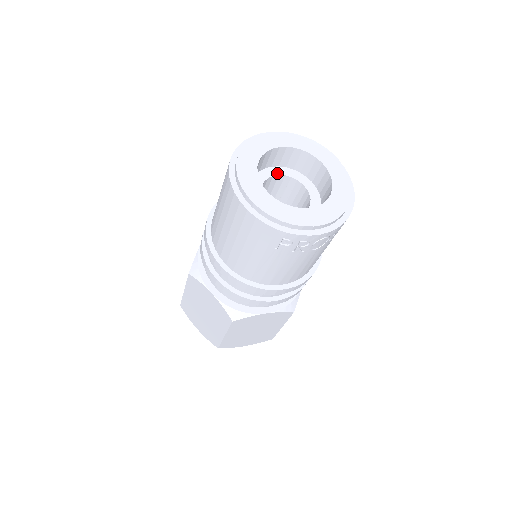
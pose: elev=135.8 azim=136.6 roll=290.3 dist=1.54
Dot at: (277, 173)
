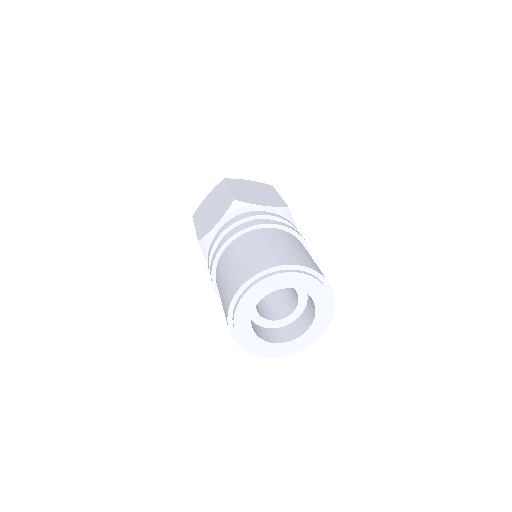
Dot at: occluded
